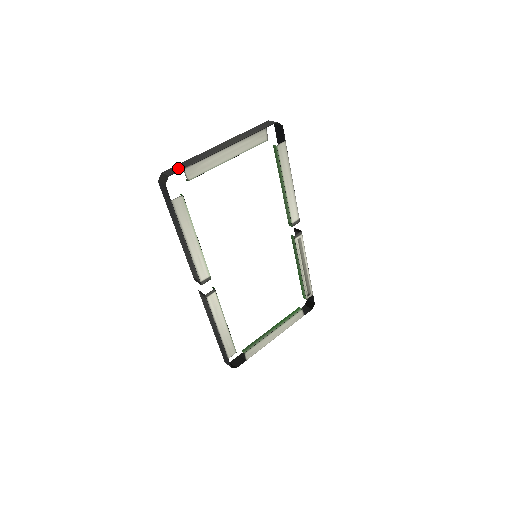
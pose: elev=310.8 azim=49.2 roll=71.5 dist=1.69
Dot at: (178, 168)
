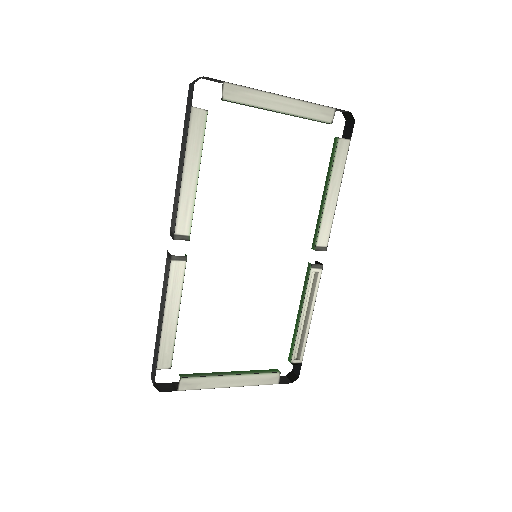
Dot at: (218, 80)
